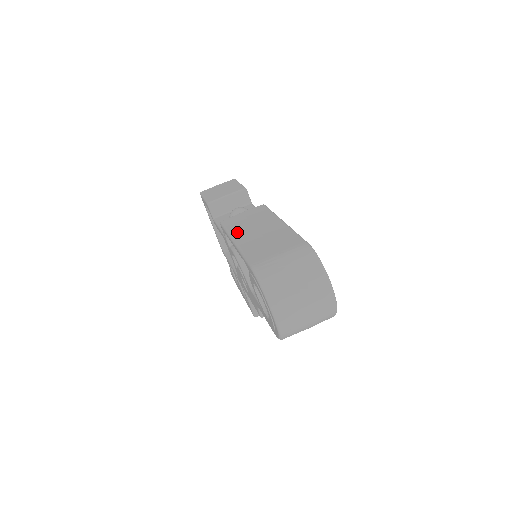
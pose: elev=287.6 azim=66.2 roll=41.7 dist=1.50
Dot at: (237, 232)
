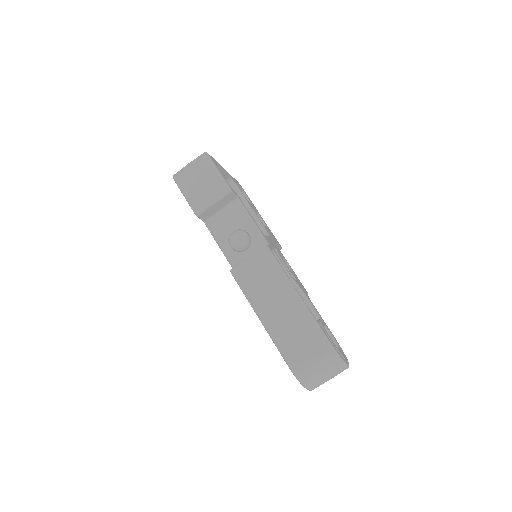
Dot at: (257, 303)
